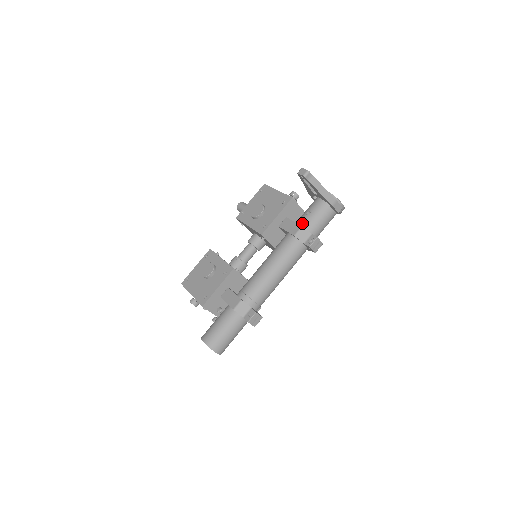
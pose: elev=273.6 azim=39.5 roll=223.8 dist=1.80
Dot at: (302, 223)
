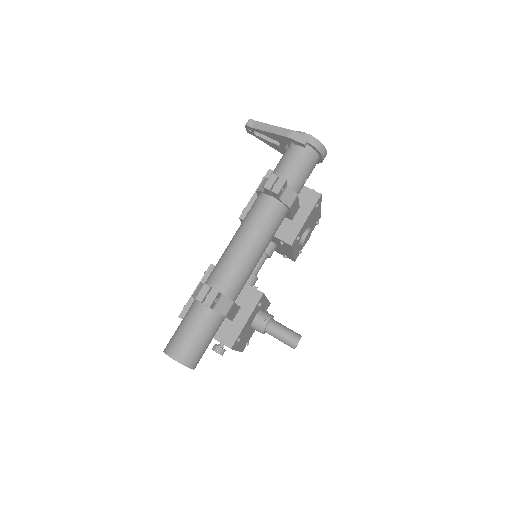
Dot at: occluded
